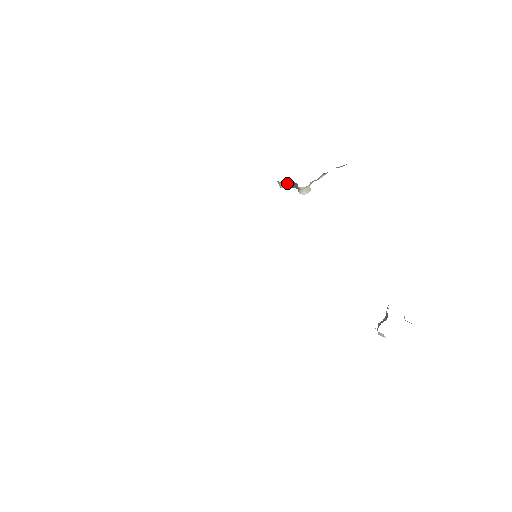
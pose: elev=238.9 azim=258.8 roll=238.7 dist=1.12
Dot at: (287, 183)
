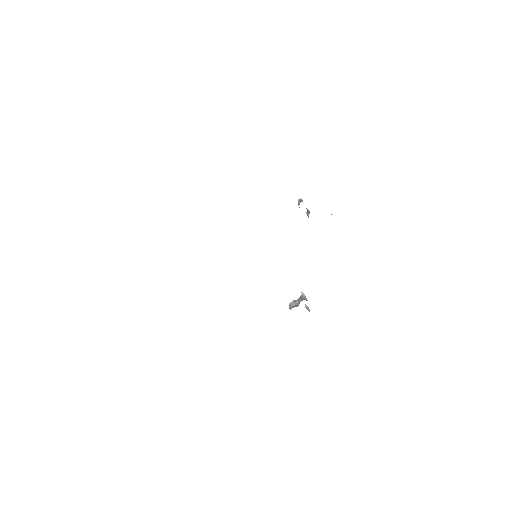
Dot at: occluded
